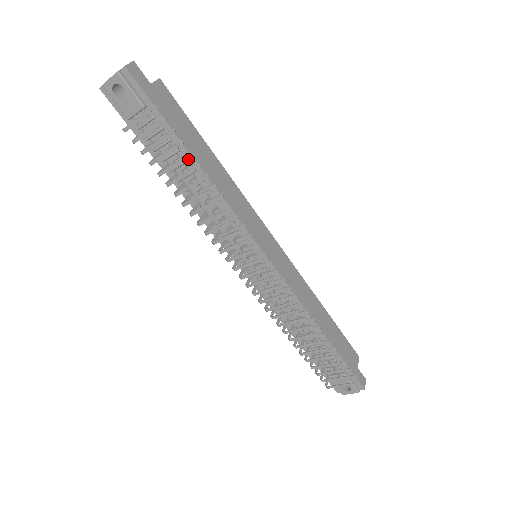
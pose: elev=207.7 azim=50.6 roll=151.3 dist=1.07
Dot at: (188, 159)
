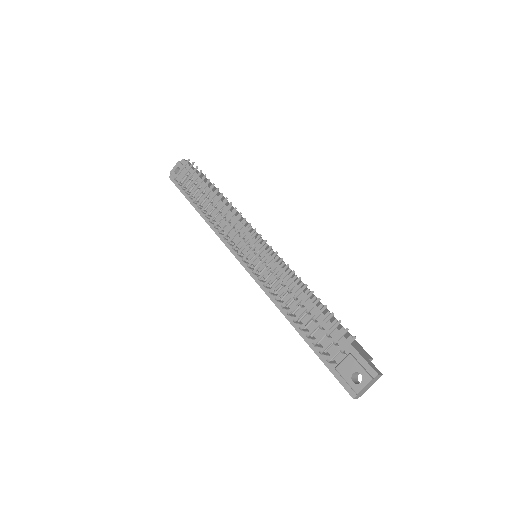
Dot at: (210, 194)
